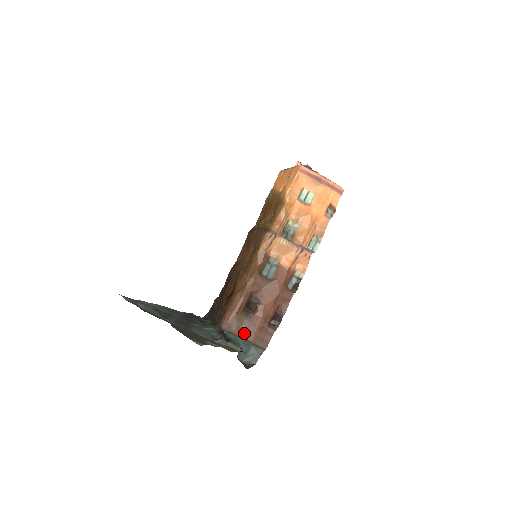
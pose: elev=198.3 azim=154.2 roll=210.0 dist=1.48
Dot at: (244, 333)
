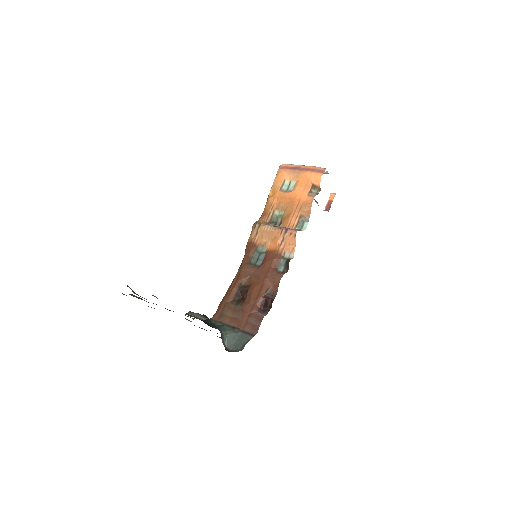
Dot at: (233, 321)
